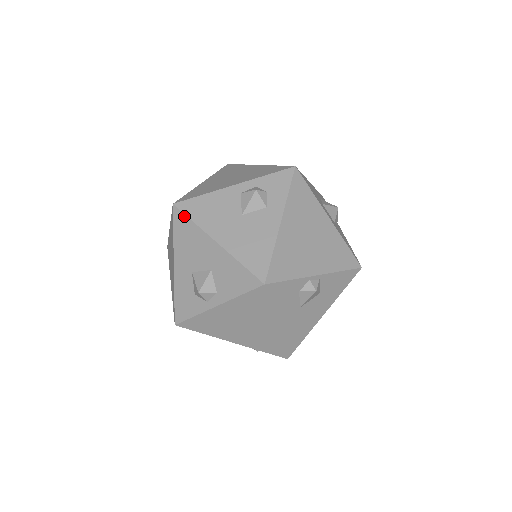
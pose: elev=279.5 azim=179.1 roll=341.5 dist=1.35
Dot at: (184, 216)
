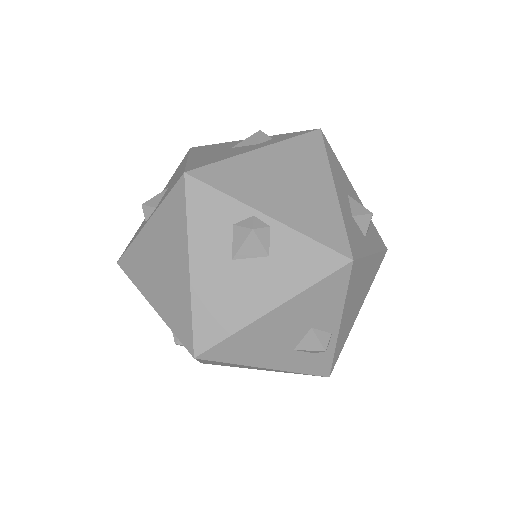
Dot at: (188, 152)
